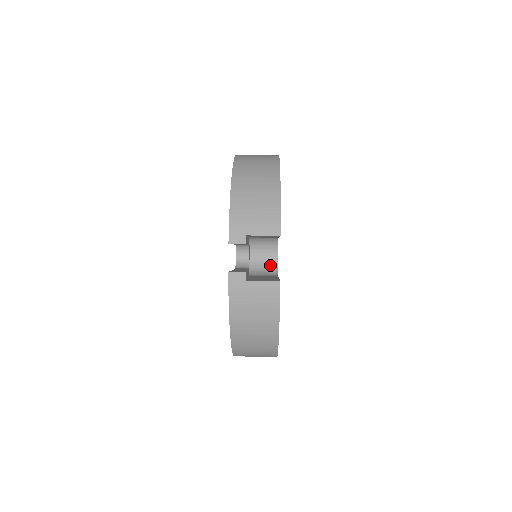
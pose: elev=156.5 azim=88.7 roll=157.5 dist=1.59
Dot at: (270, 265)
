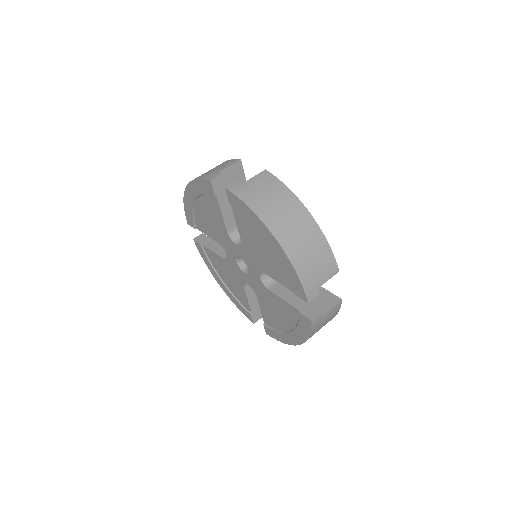
Dot at: occluded
